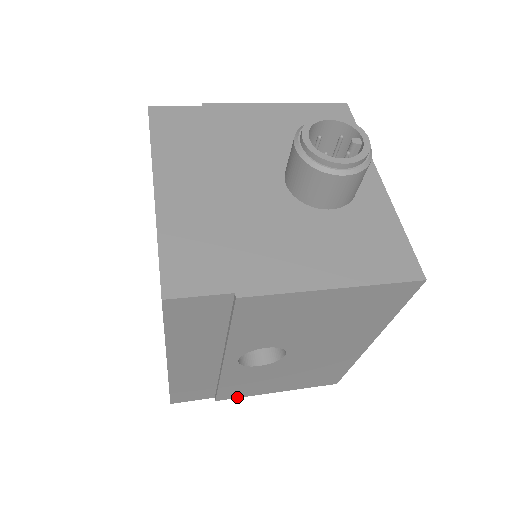
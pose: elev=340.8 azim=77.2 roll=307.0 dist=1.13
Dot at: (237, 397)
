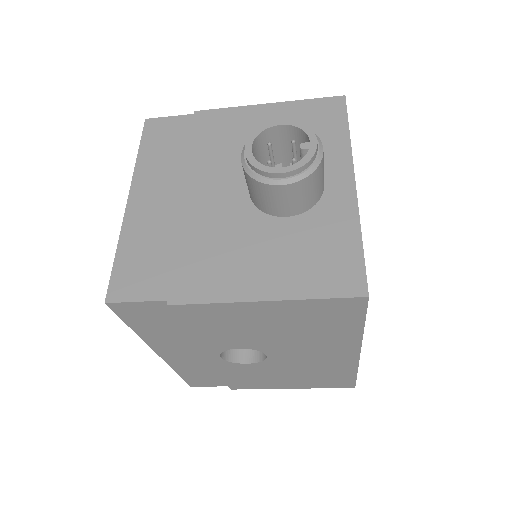
Dot at: (251, 388)
